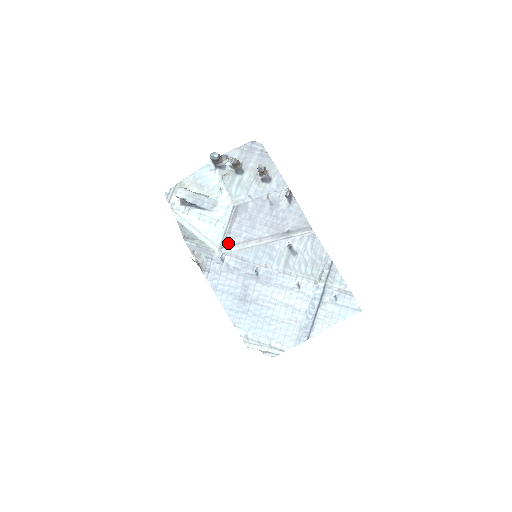
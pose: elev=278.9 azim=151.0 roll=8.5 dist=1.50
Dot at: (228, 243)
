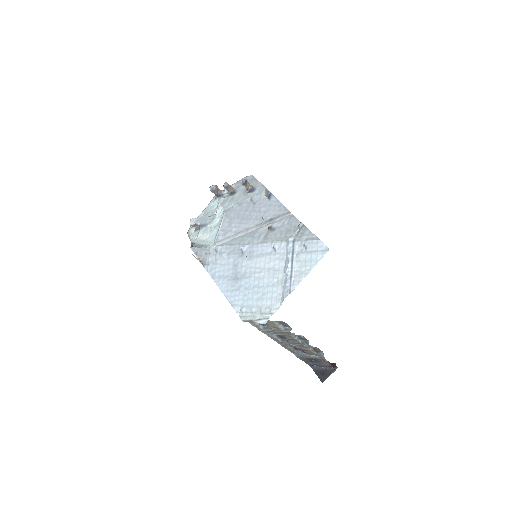
Dot at: (221, 238)
